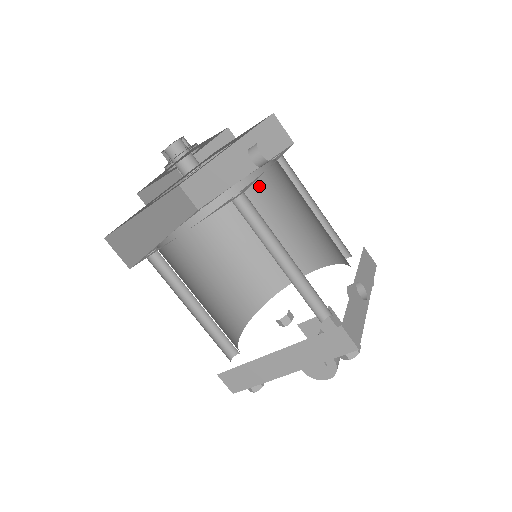
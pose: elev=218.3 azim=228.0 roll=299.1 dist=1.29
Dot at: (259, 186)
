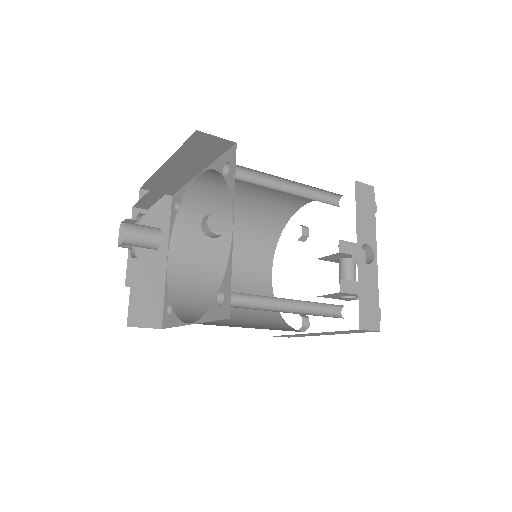
Dot at: (221, 175)
